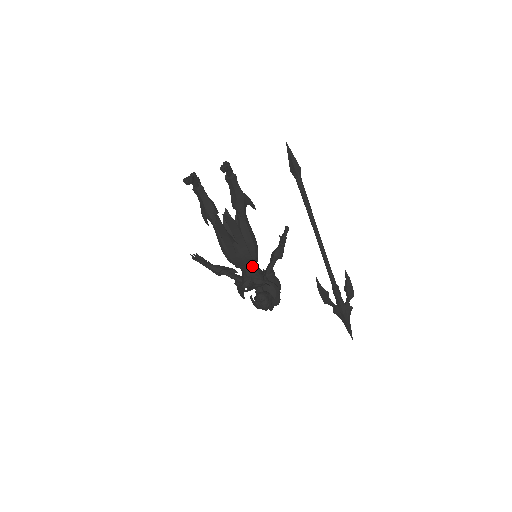
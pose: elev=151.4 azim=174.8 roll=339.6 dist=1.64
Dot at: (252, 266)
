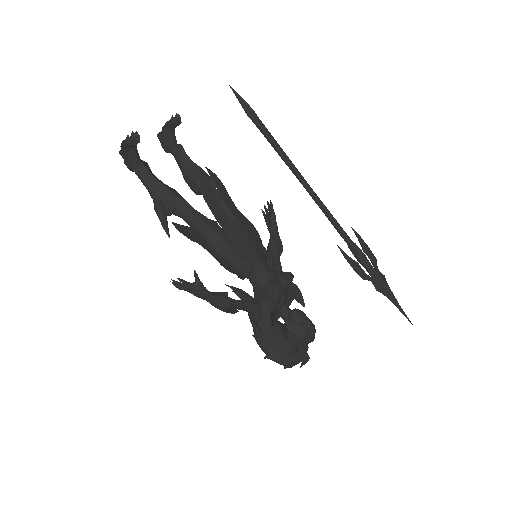
Dot at: (265, 262)
